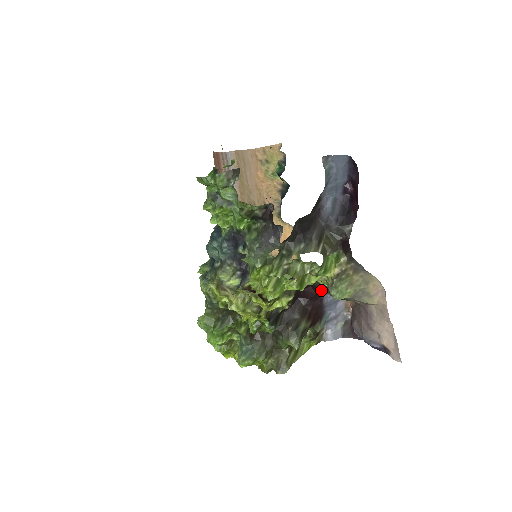
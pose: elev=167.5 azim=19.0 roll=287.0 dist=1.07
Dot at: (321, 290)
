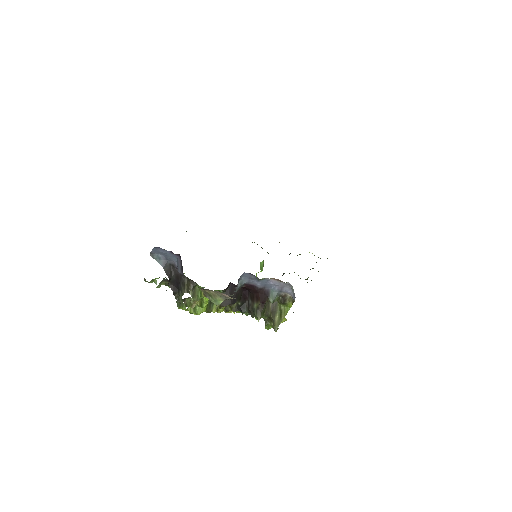
Dot at: occluded
